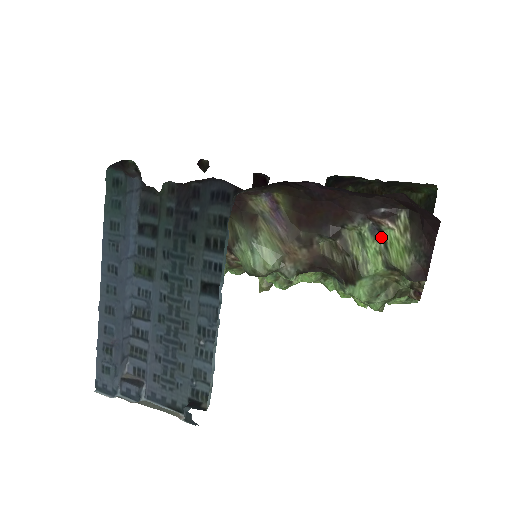
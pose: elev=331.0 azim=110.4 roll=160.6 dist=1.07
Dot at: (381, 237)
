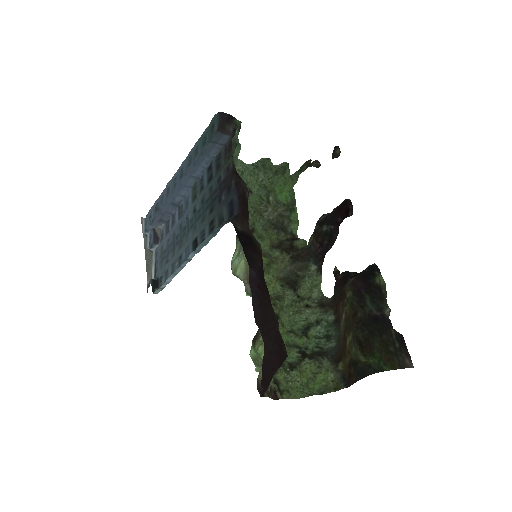
Dot at: occluded
